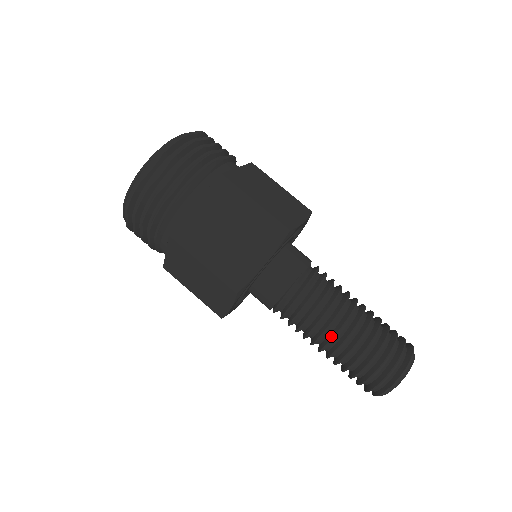
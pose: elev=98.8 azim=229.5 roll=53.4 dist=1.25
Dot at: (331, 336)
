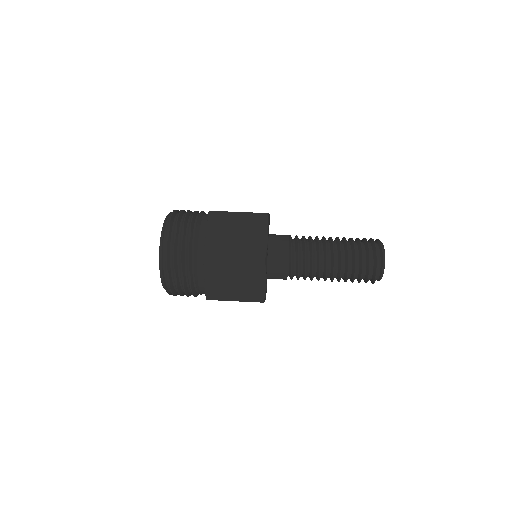
Dot at: (330, 240)
